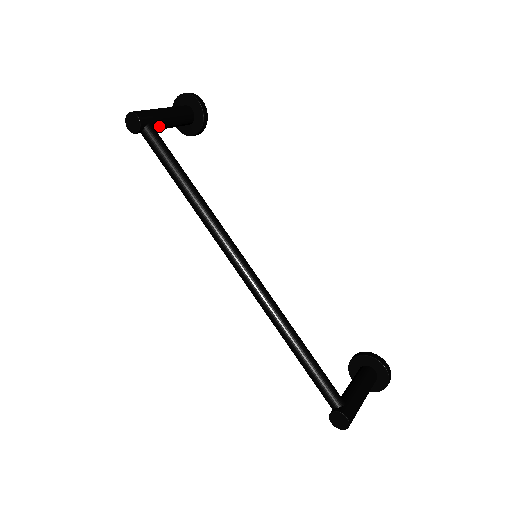
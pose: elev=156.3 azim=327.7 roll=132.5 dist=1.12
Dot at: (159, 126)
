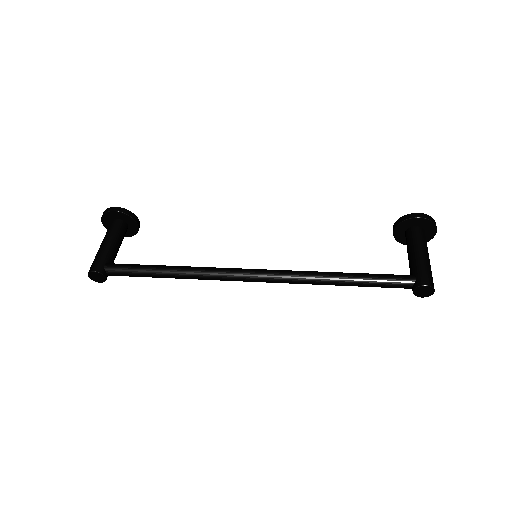
Dot at: (112, 257)
